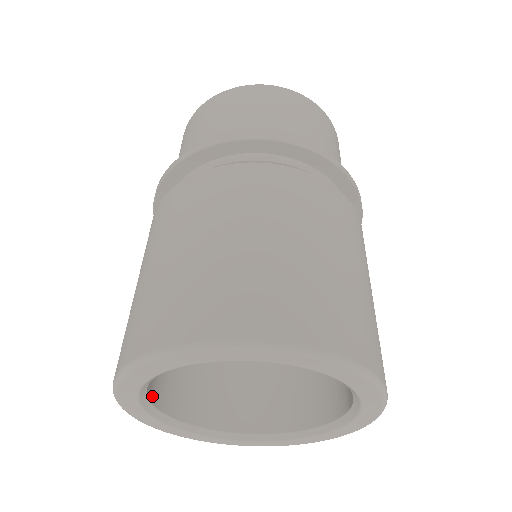
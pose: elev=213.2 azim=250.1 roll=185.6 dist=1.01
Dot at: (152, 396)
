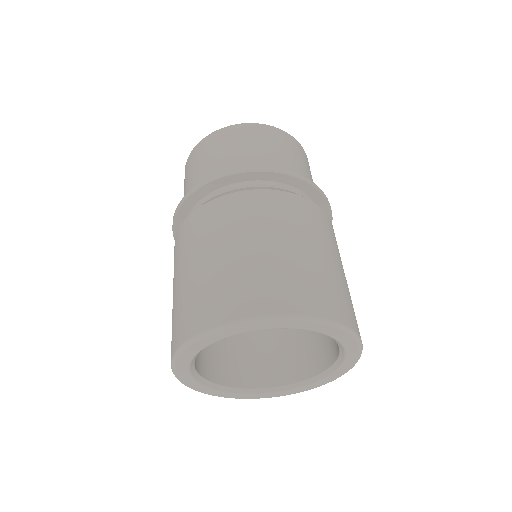
Dot at: occluded
